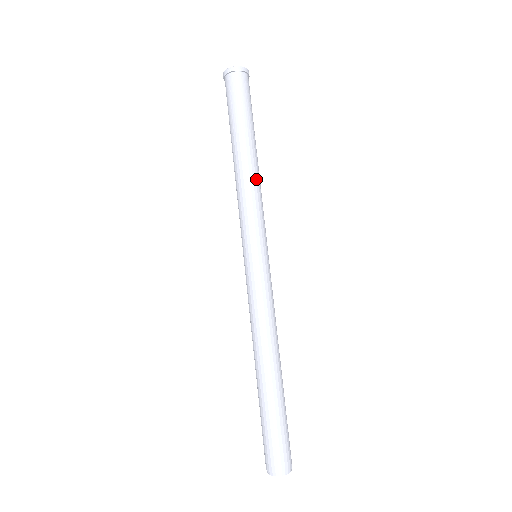
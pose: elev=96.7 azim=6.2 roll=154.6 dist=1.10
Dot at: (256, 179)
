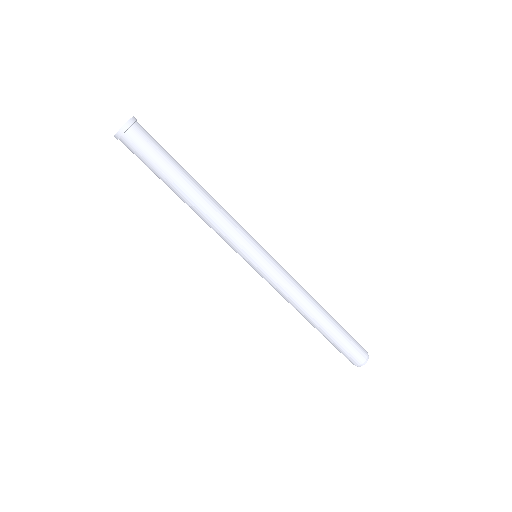
Dot at: (212, 210)
